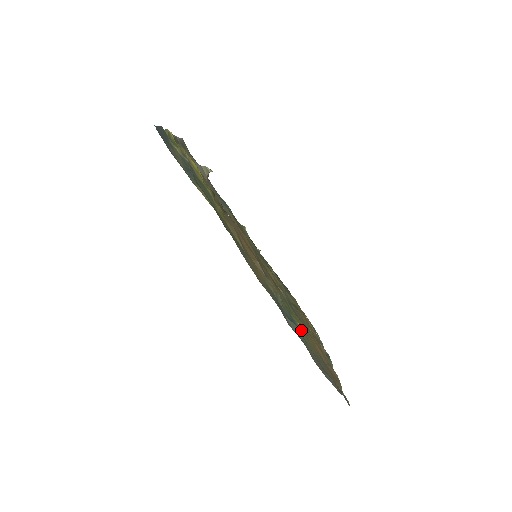
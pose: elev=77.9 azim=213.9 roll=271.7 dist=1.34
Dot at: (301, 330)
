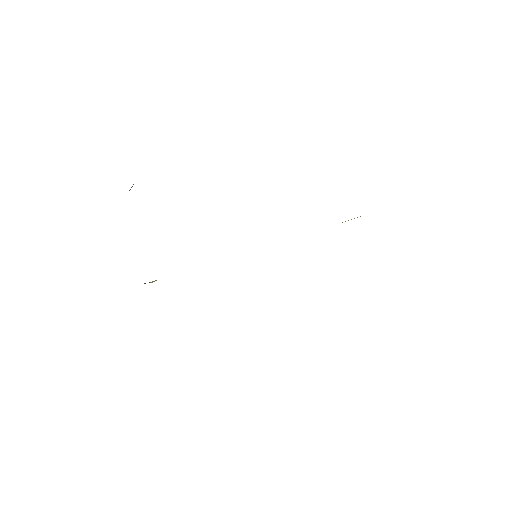
Dot at: (351, 219)
